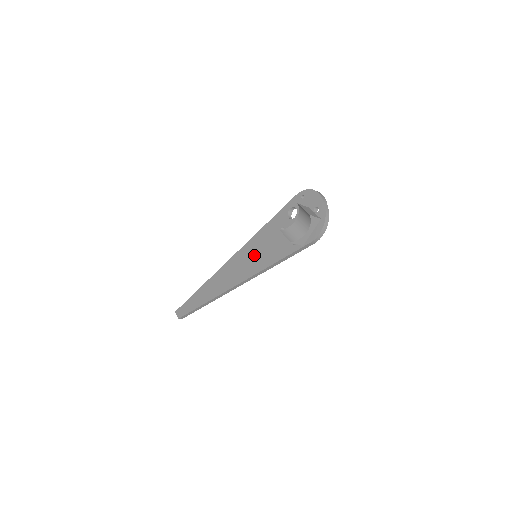
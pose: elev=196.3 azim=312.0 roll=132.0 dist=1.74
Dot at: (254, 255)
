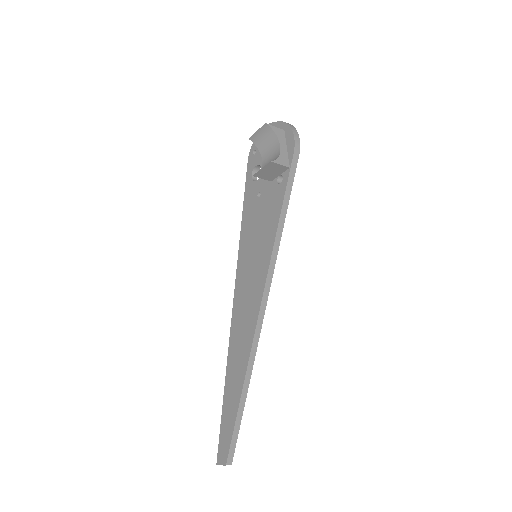
Dot at: (253, 256)
